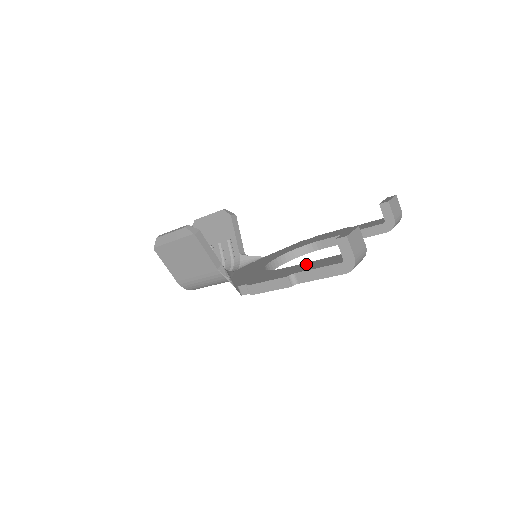
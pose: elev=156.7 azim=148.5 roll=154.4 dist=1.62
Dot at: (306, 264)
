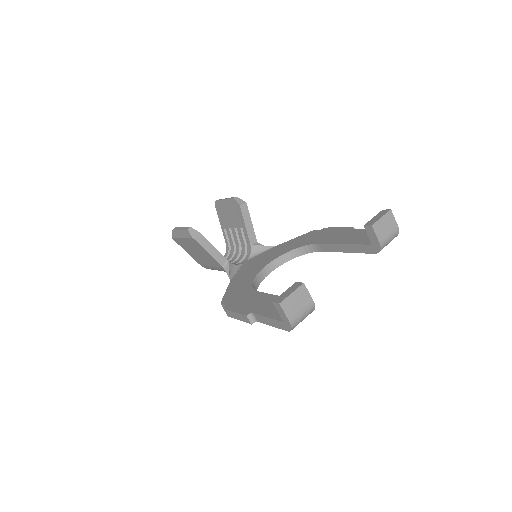
Dot at: (270, 299)
